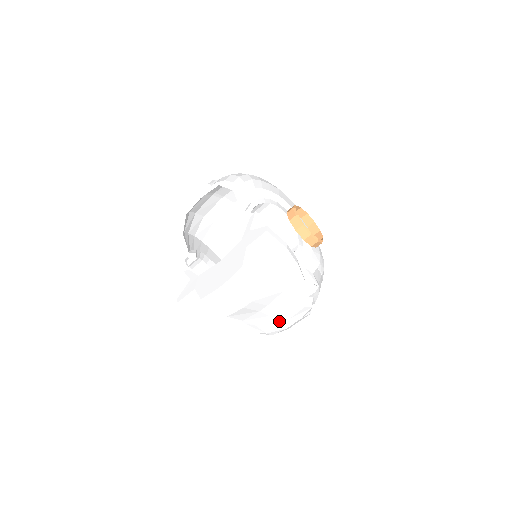
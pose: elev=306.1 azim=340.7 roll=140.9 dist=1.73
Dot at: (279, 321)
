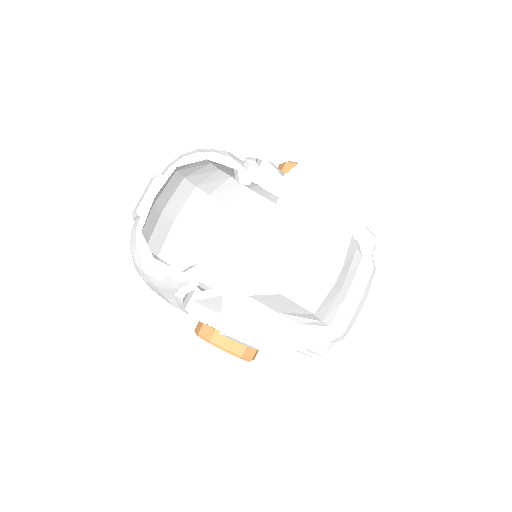
Dot at: (353, 305)
